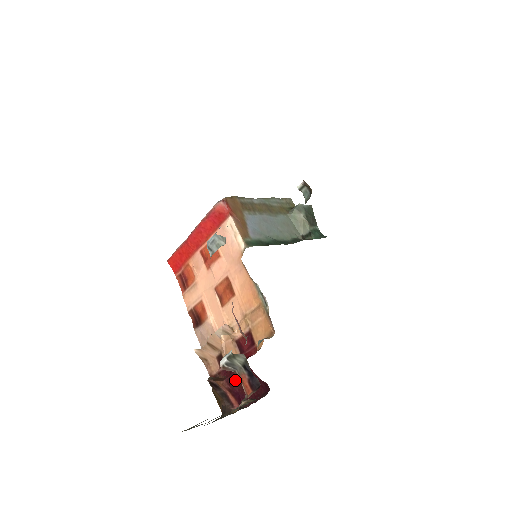
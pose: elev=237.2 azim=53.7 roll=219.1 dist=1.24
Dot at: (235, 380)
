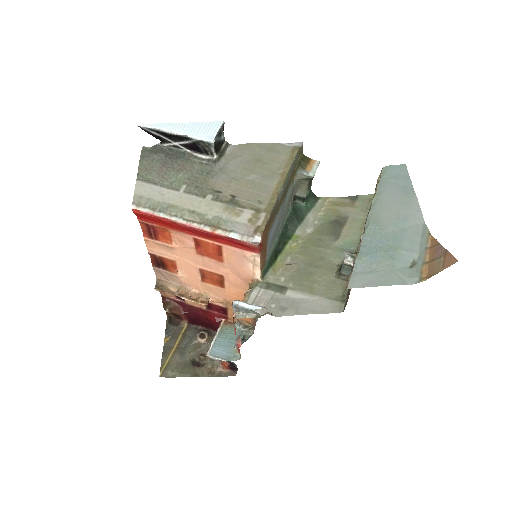
Dot at: (194, 318)
